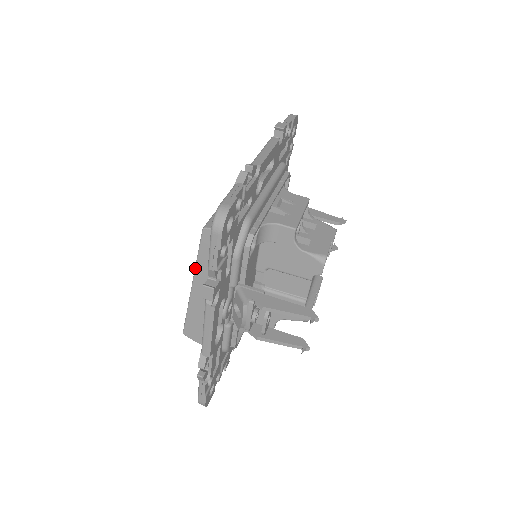
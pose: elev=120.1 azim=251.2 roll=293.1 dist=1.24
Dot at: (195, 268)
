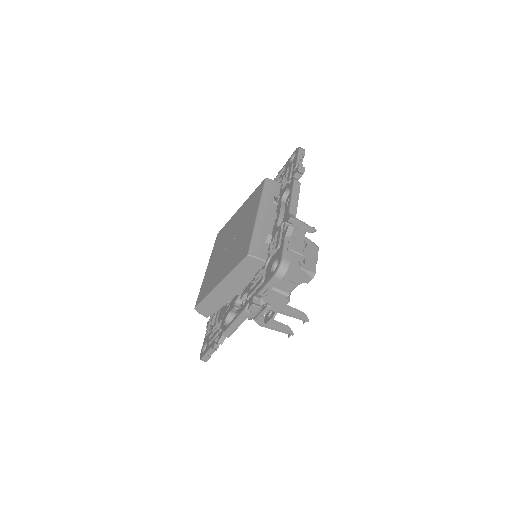
Dot at: (228, 275)
